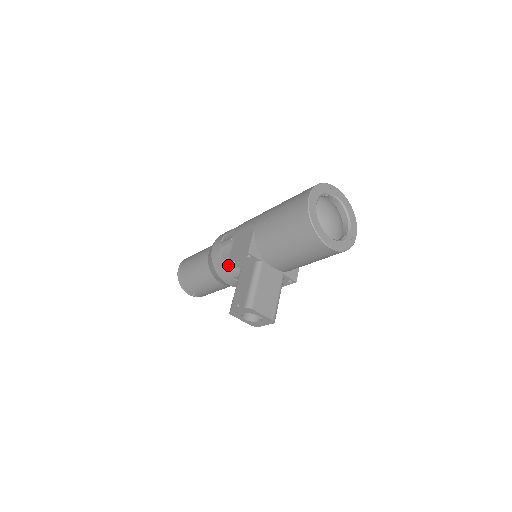
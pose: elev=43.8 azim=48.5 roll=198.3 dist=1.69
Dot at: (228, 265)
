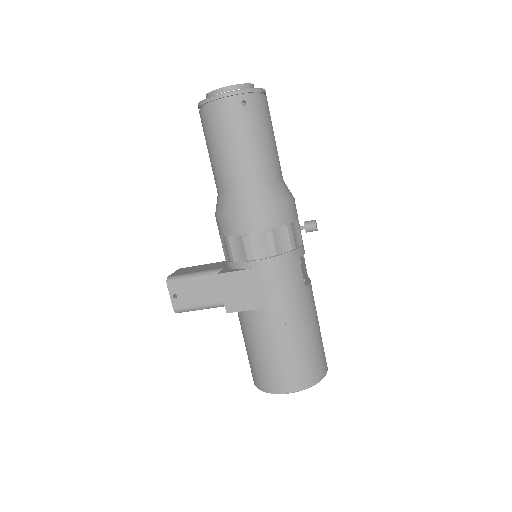
Dot at: (226, 244)
